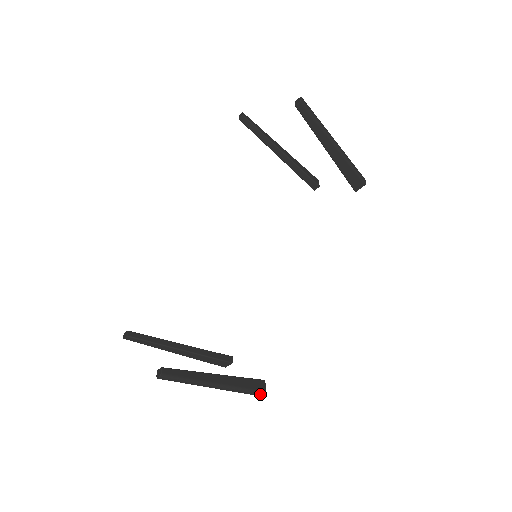
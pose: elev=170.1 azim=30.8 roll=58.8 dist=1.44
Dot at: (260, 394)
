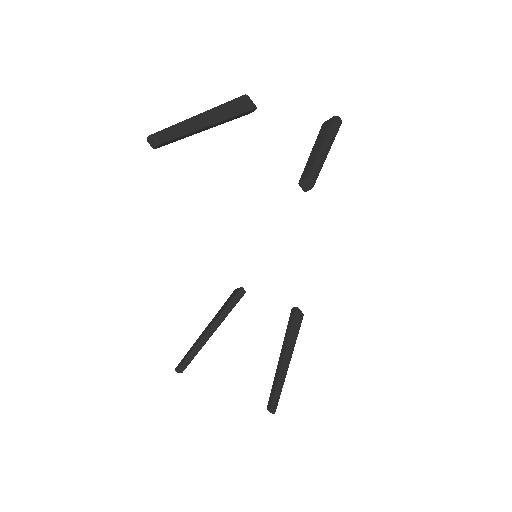
Dot at: occluded
